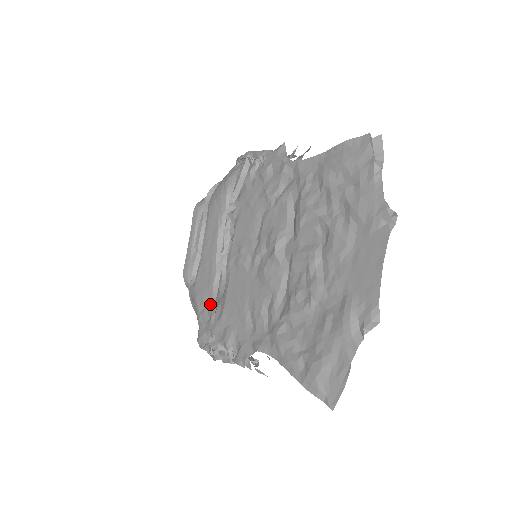
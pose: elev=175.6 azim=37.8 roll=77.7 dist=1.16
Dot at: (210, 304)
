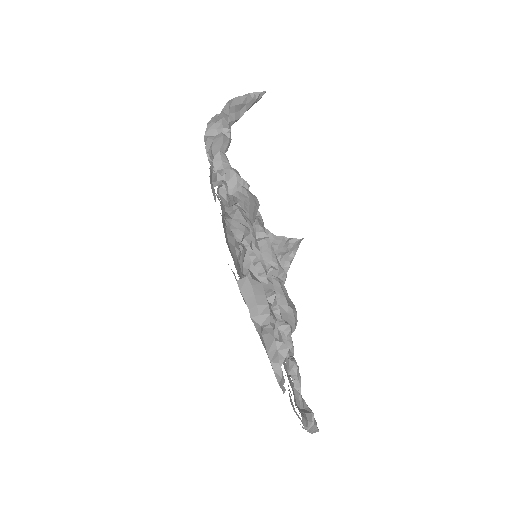
Dot at: occluded
